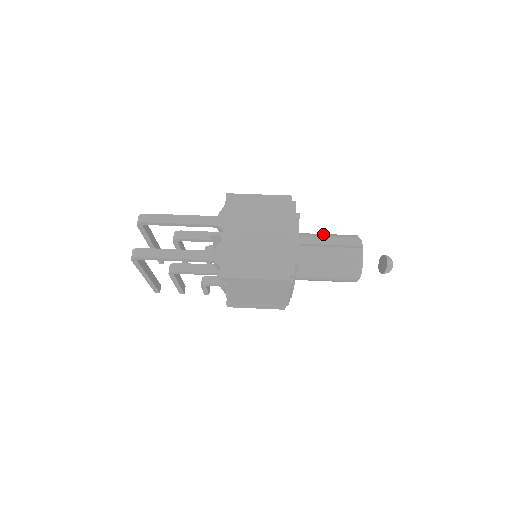
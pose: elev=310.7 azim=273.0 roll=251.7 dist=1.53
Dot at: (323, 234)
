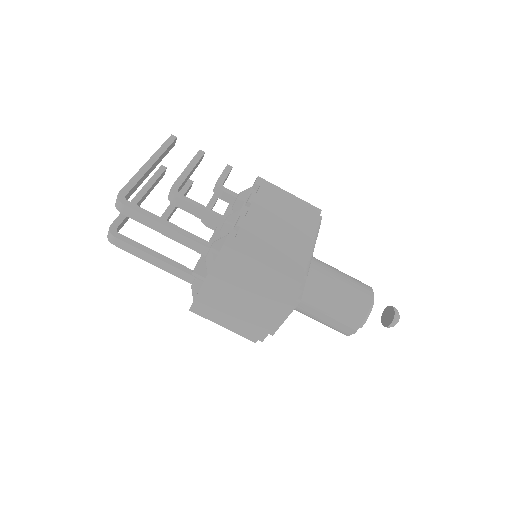
Dot at: (332, 292)
